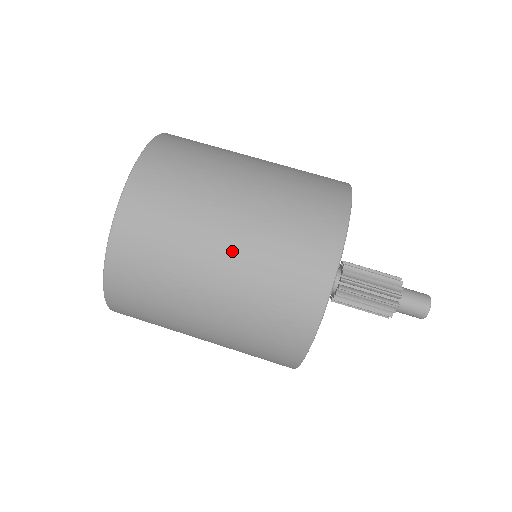
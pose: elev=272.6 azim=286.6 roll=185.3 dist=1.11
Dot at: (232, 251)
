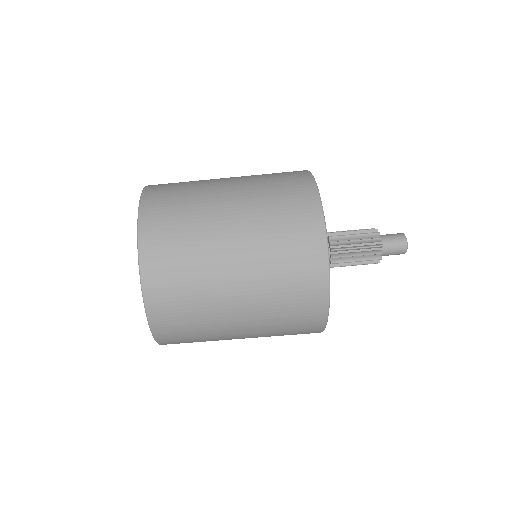
Dot at: (240, 234)
